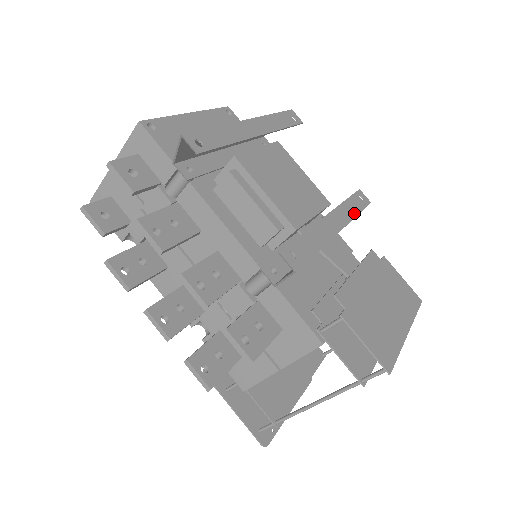
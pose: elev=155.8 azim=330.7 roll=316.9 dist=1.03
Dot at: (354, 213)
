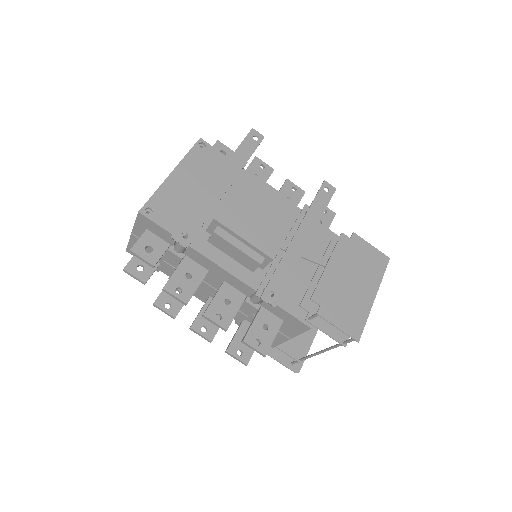
Dot at: (320, 214)
